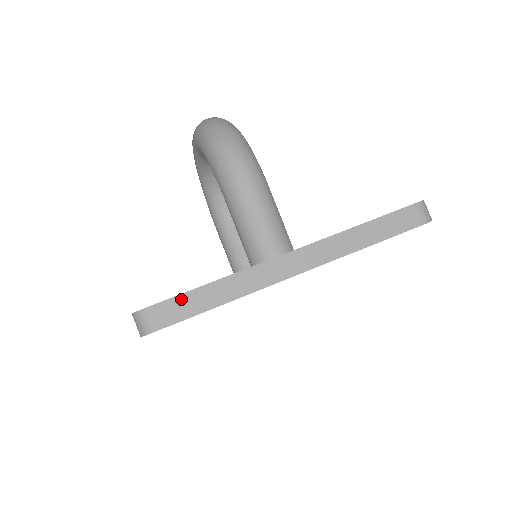
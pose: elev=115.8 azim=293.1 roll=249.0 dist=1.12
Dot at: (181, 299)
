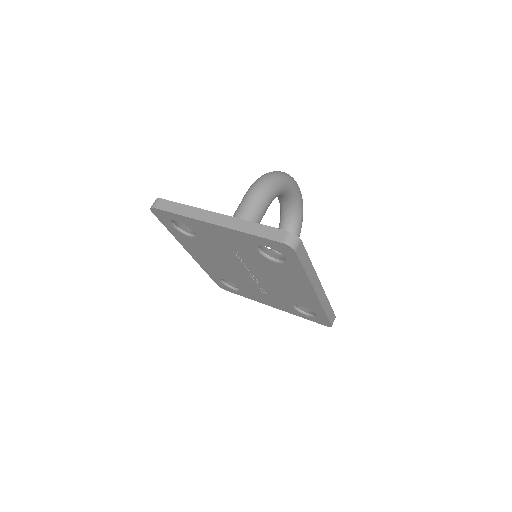
Dot at: (170, 203)
